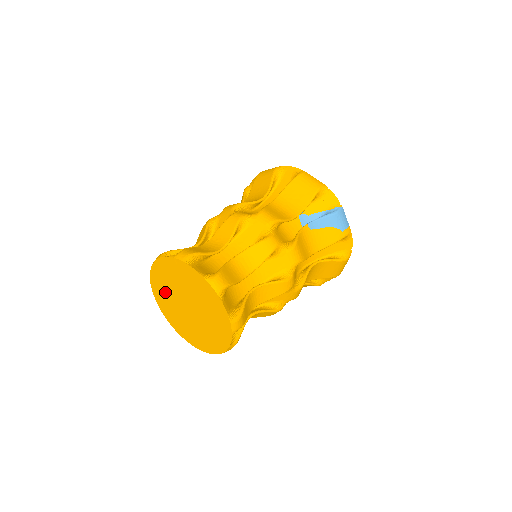
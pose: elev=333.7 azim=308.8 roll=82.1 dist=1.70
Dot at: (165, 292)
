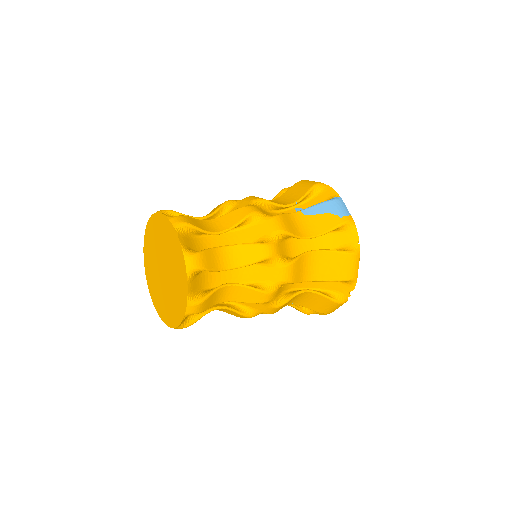
Dot at: (151, 269)
